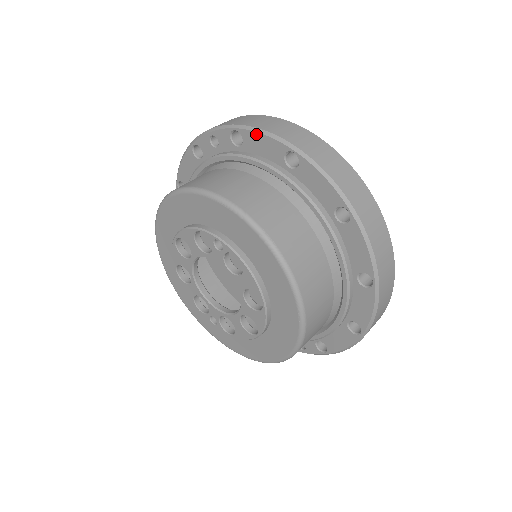
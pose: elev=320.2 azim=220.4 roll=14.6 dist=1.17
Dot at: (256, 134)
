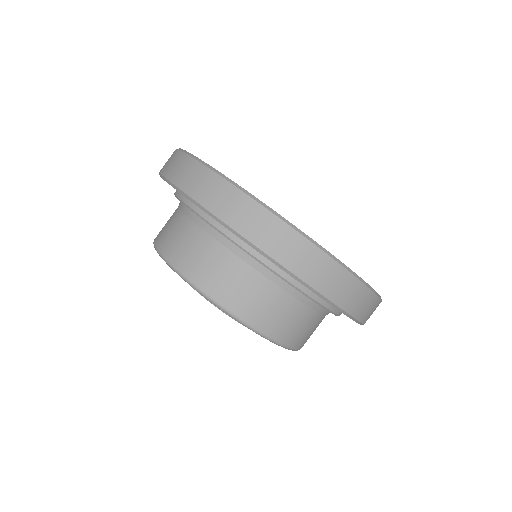
Dot at: occluded
